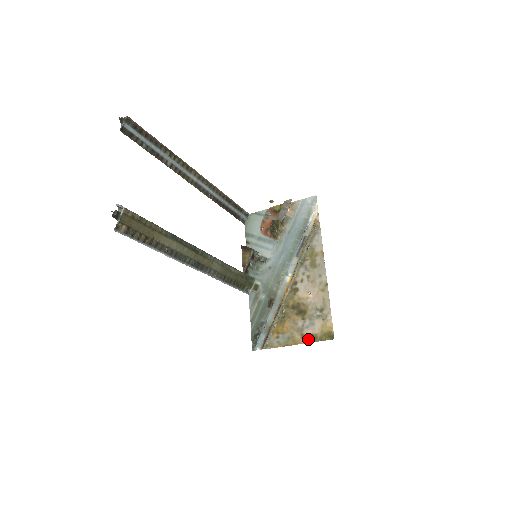
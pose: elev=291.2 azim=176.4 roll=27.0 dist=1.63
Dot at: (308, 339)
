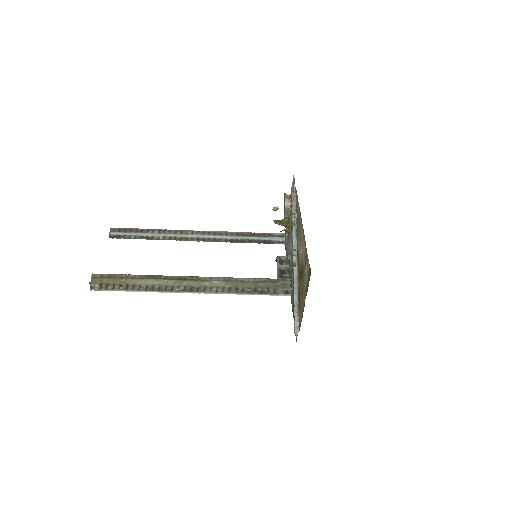
Dot at: (306, 292)
